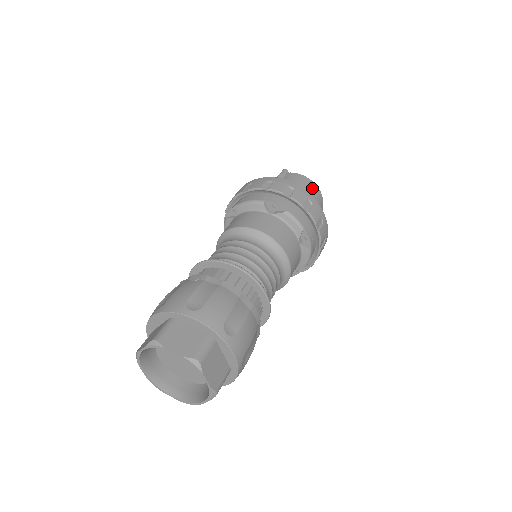
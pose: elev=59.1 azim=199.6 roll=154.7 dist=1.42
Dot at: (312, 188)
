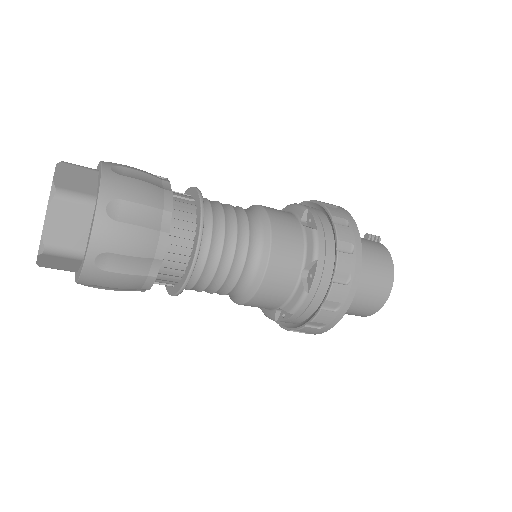
Dot at: (385, 267)
